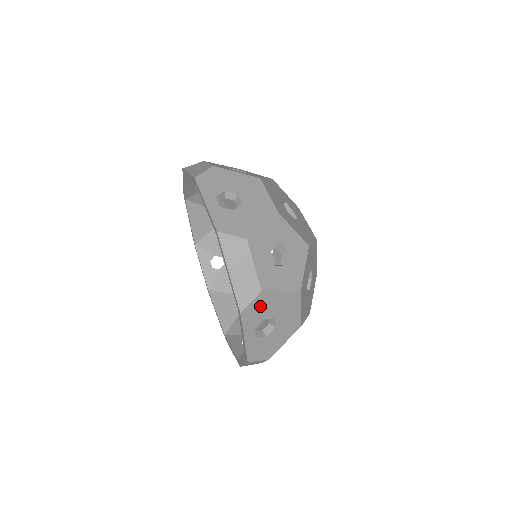
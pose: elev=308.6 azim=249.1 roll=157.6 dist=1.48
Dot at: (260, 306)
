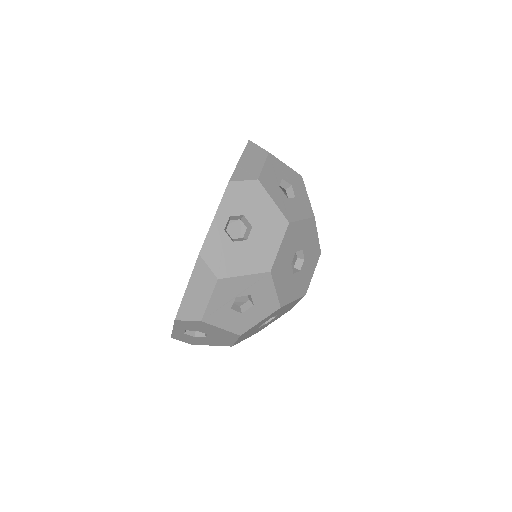
Dot at: occluded
